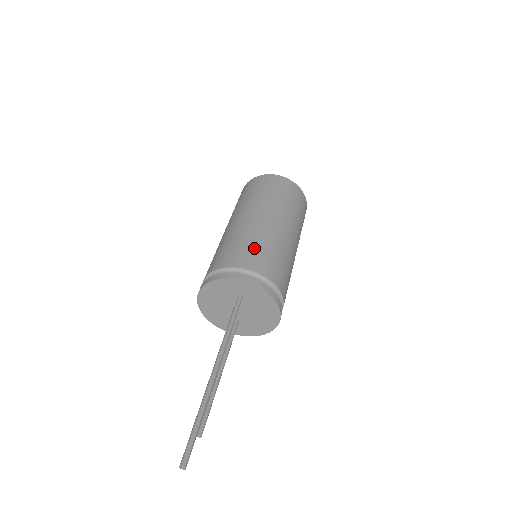
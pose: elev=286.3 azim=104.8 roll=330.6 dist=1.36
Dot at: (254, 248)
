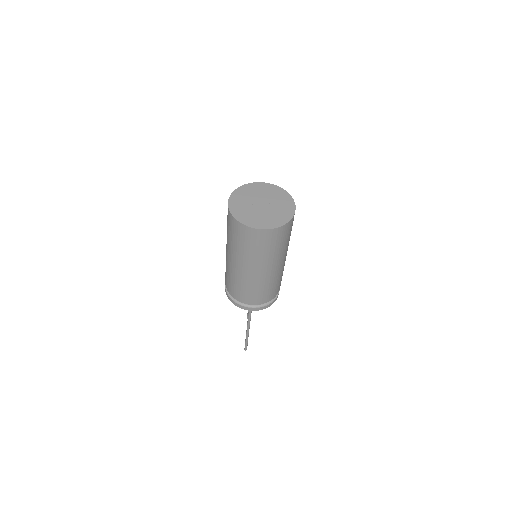
Dot at: (253, 294)
